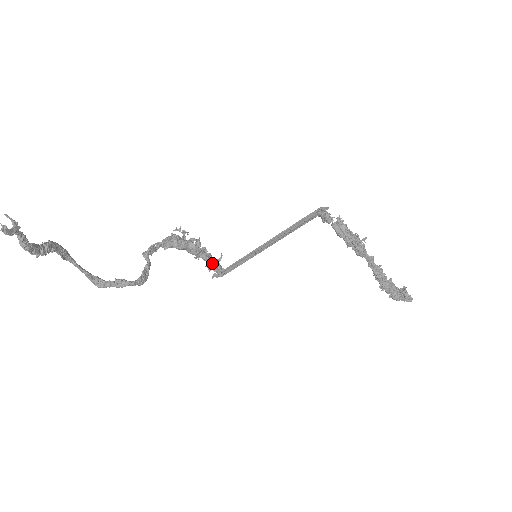
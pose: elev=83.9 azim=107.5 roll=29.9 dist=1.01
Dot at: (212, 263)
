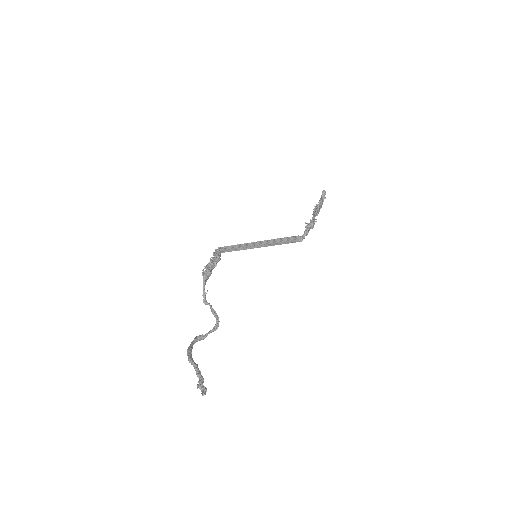
Dot at: (220, 258)
